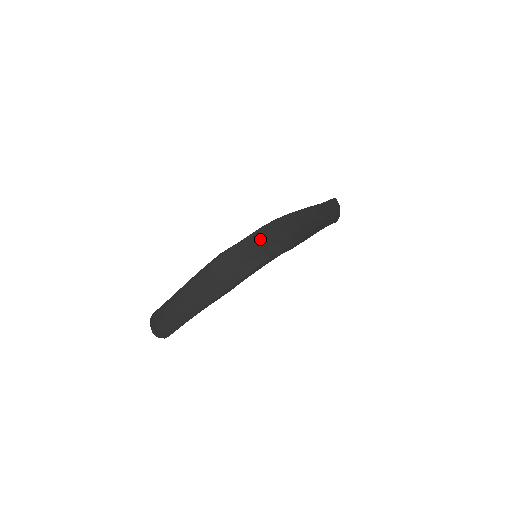
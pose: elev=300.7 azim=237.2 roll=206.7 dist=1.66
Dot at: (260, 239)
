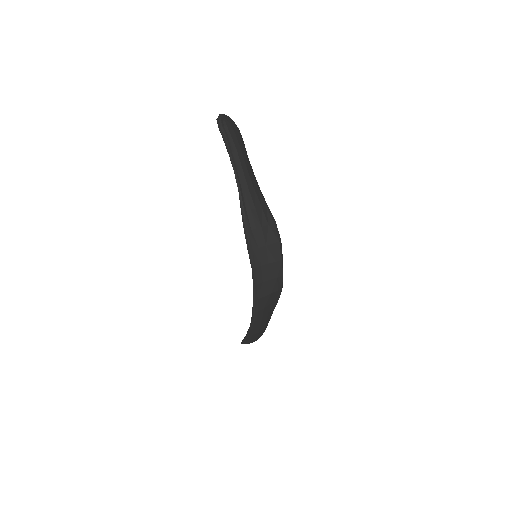
Dot at: (260, 261)
